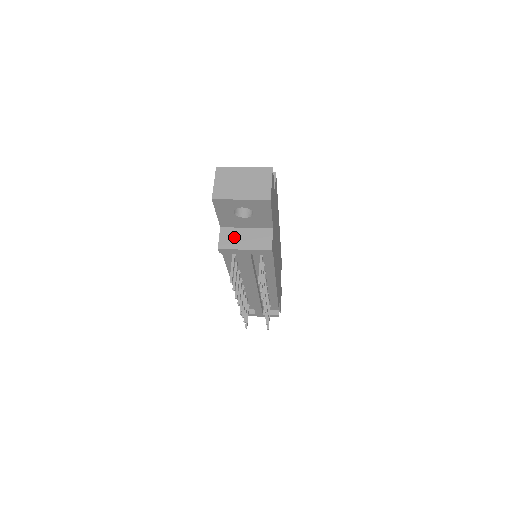
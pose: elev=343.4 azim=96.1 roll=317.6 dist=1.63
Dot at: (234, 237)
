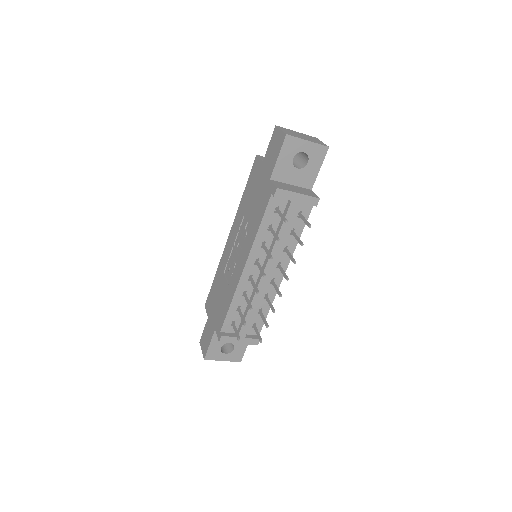
Dot at: (285, 186)
